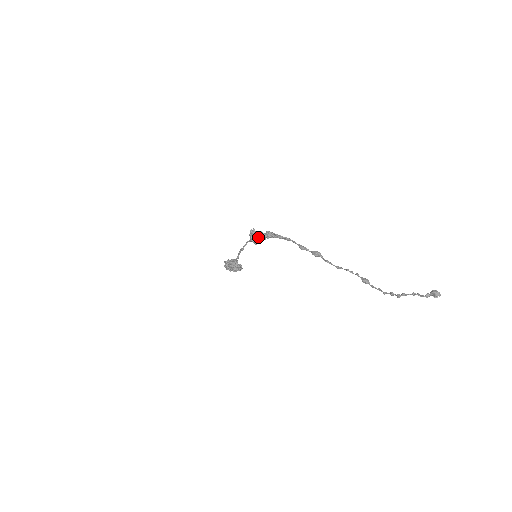
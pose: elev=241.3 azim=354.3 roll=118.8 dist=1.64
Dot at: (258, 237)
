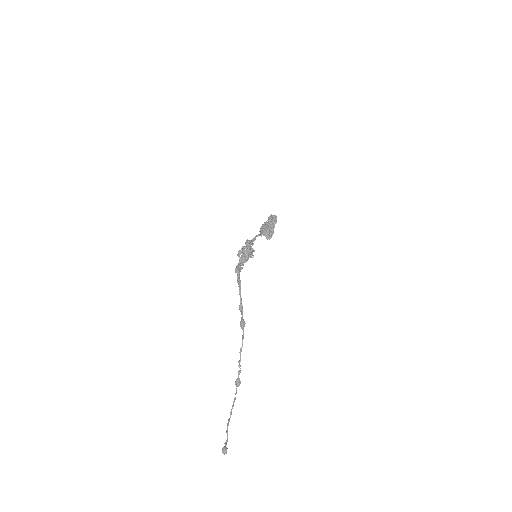
Dot at: occluded
